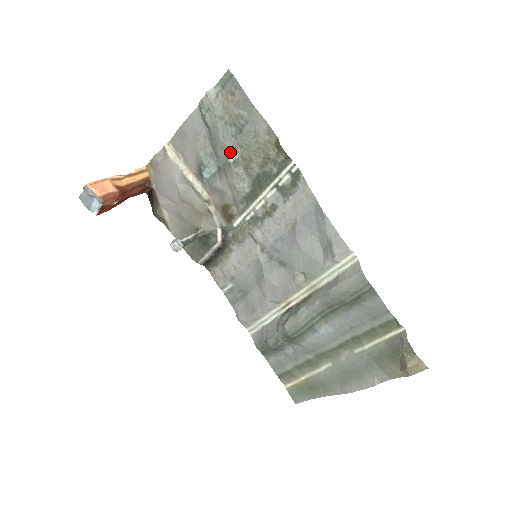
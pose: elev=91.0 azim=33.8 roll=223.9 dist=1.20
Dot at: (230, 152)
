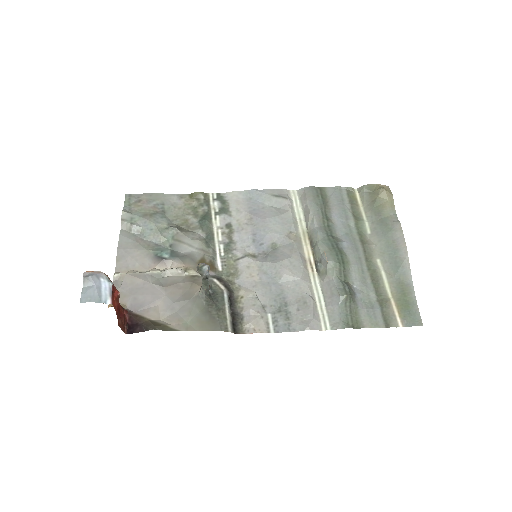
Dot at: (169, 226)
